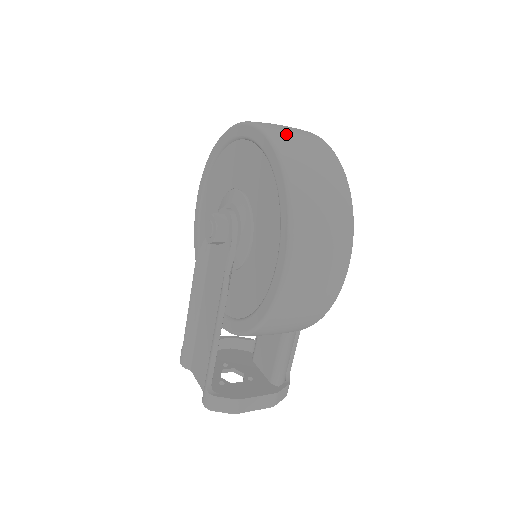
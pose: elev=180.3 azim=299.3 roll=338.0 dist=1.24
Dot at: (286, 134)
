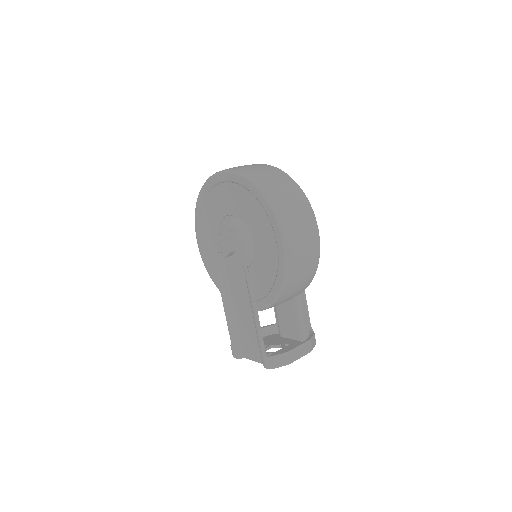
Dot at: (246, 168)
